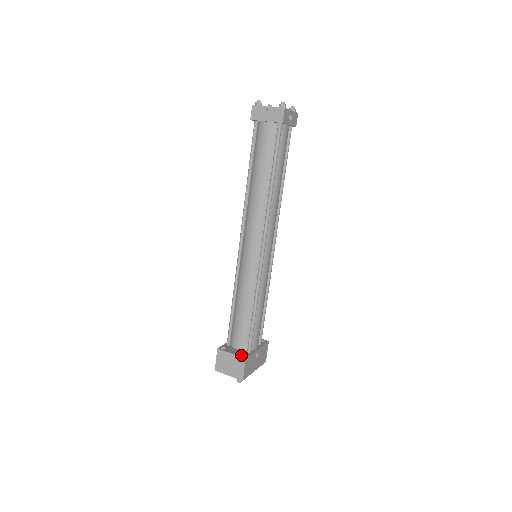
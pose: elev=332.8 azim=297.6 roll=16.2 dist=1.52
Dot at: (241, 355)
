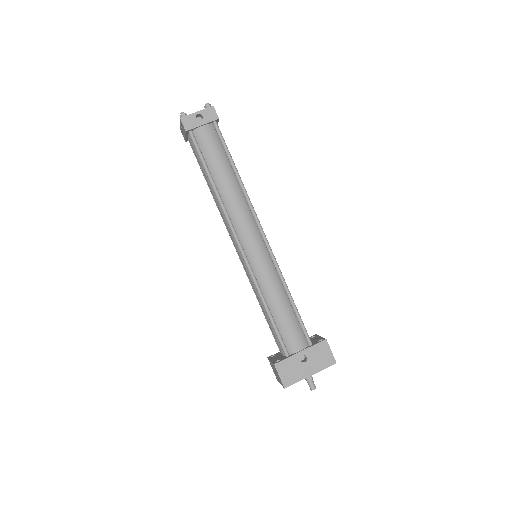
Dot at: (275, 361)
